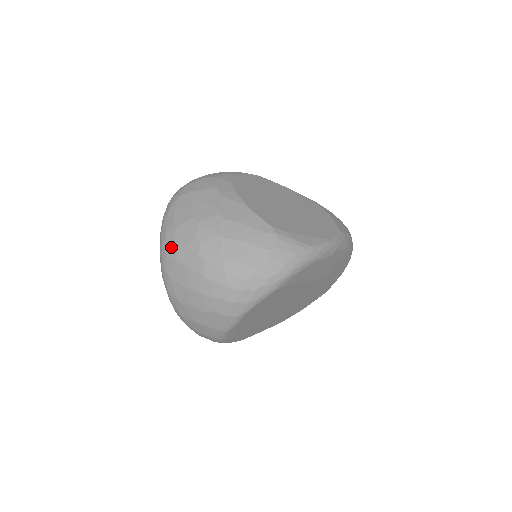
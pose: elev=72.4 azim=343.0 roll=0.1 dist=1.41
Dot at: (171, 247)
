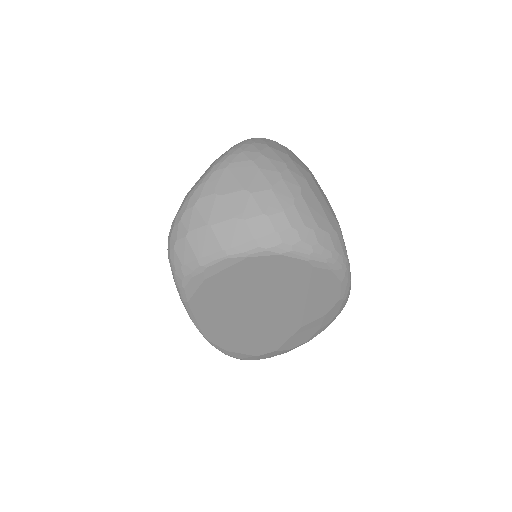
Dot at: (254, 151)
